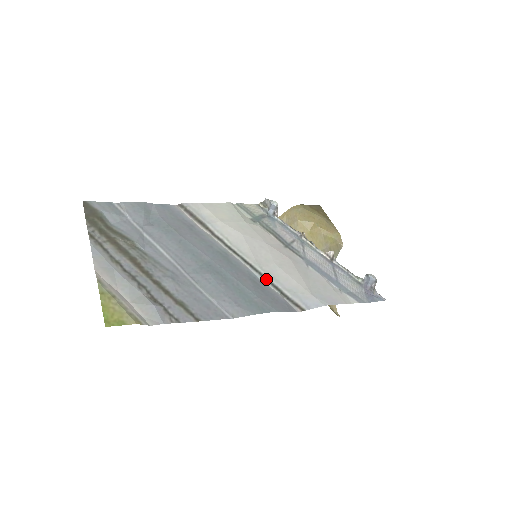
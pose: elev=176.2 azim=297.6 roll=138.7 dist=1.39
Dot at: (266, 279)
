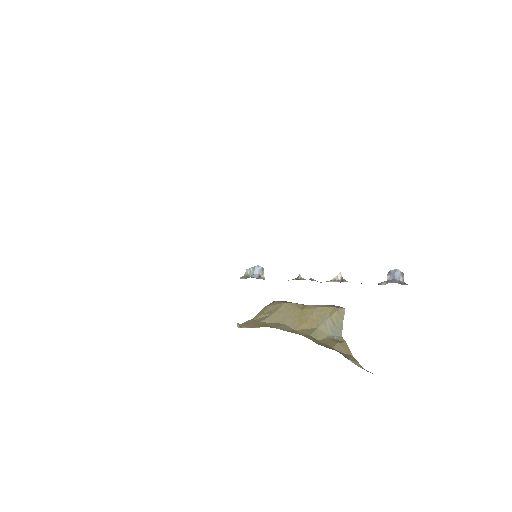
Dot at: occluded
